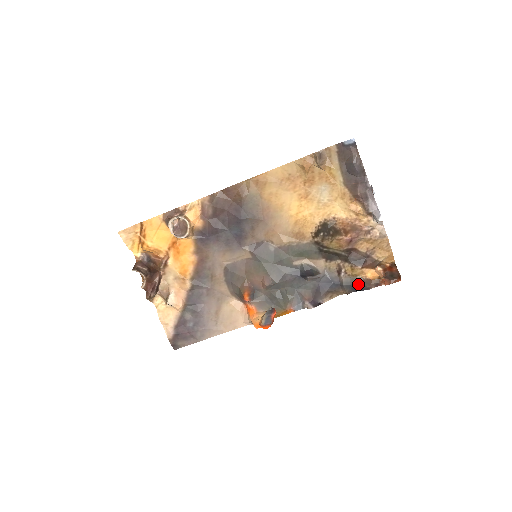
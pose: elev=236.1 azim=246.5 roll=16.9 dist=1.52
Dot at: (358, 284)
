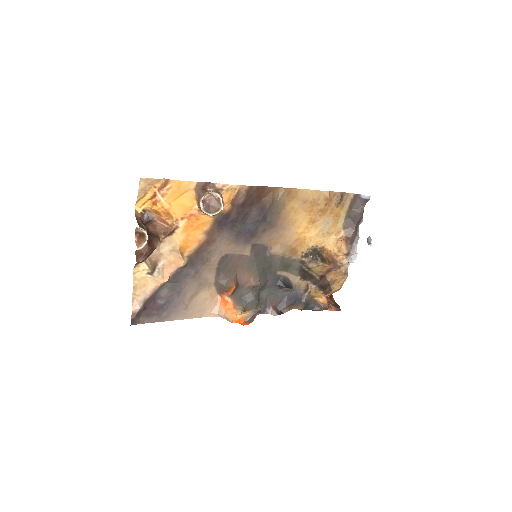
Dot at: (313, 304)
